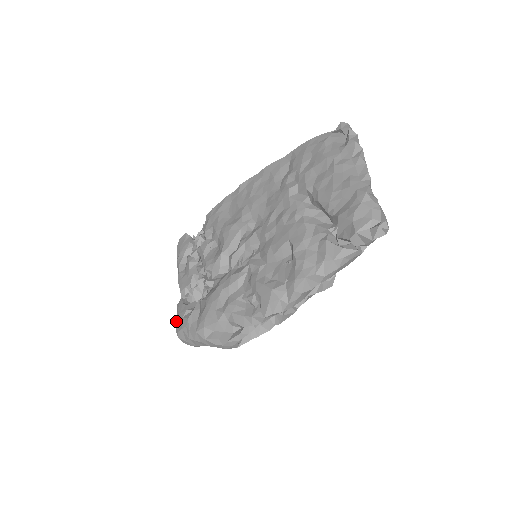
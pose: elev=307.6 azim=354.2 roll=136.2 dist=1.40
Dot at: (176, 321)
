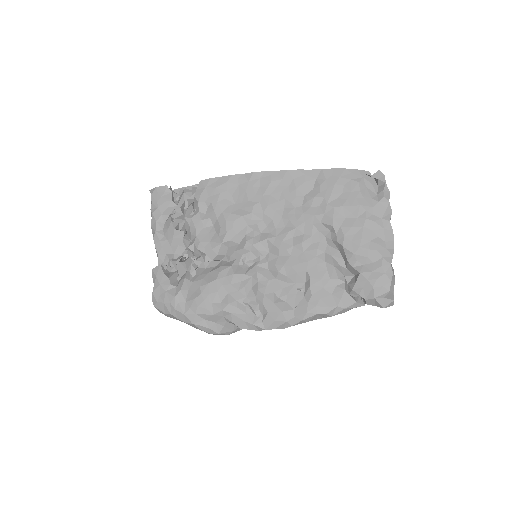
Dot at: (153, 289)
